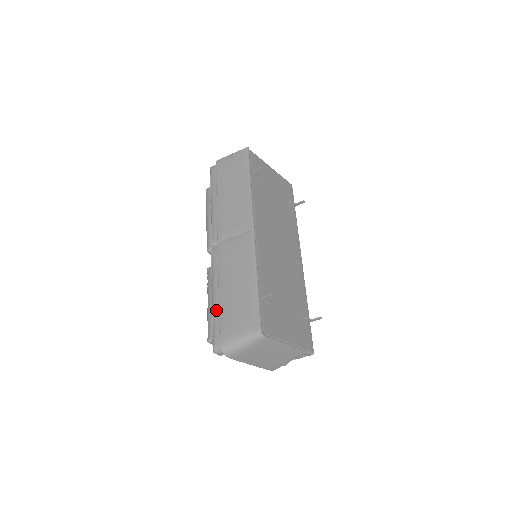
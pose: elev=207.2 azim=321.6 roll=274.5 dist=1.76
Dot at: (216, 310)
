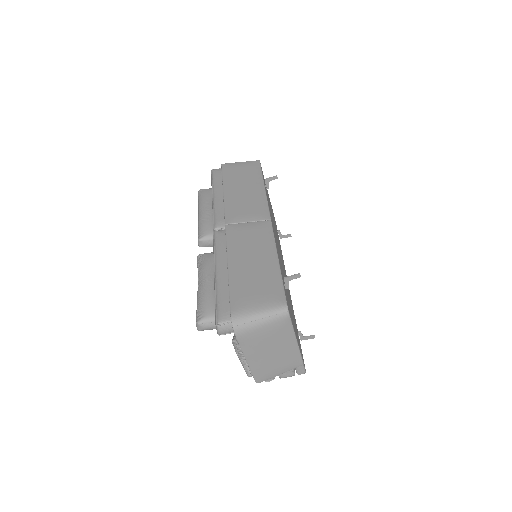
Dot at: (222, 284)
